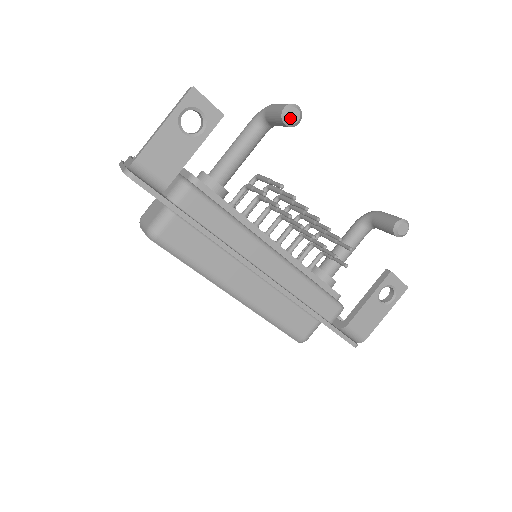
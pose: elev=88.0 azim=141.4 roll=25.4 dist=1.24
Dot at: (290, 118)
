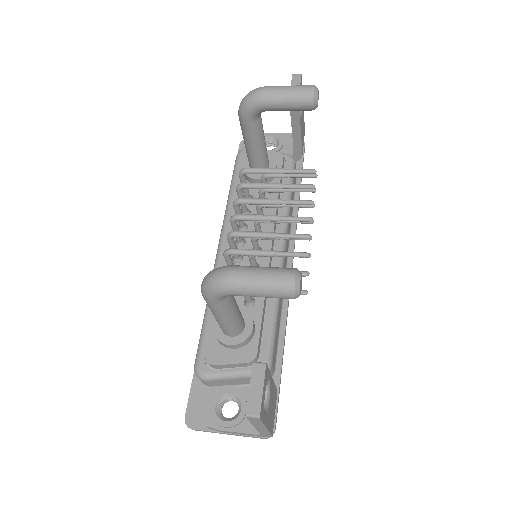
Dot at: (301, 288)
